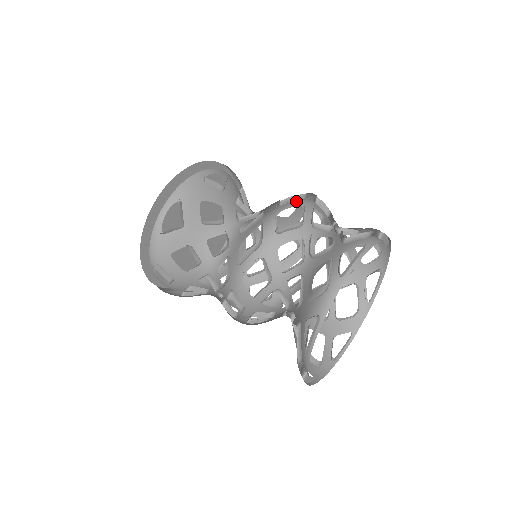
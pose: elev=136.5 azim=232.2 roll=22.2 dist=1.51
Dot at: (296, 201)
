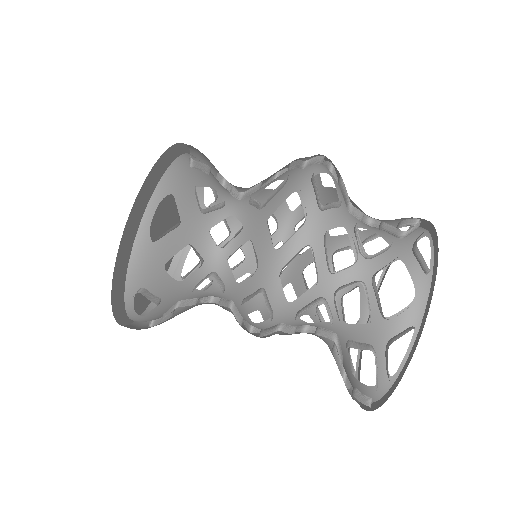
Dot at: (296, 235)
